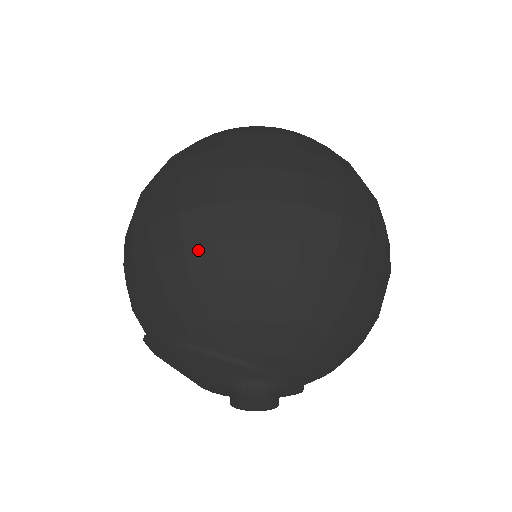
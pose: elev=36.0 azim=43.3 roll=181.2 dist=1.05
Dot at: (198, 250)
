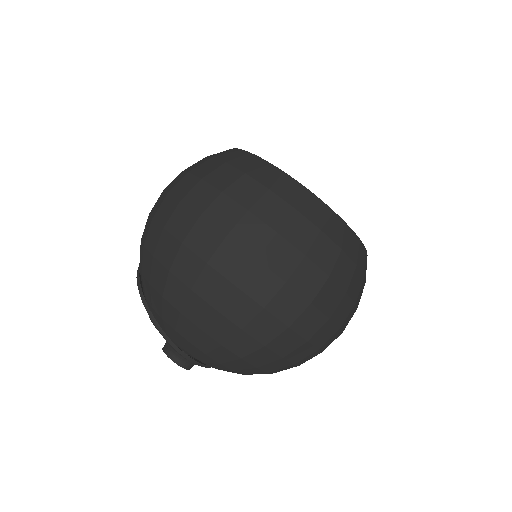
Dot at: (177, 281)
